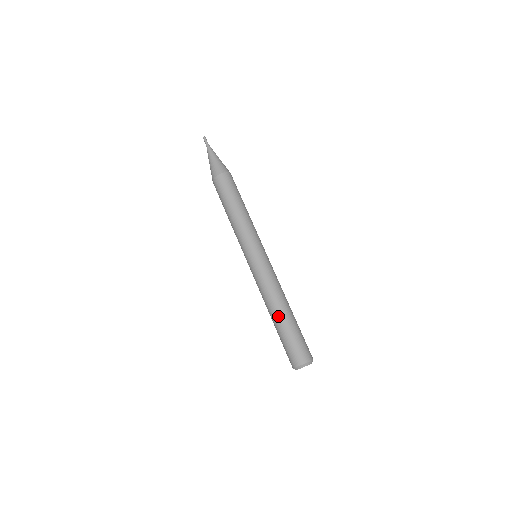
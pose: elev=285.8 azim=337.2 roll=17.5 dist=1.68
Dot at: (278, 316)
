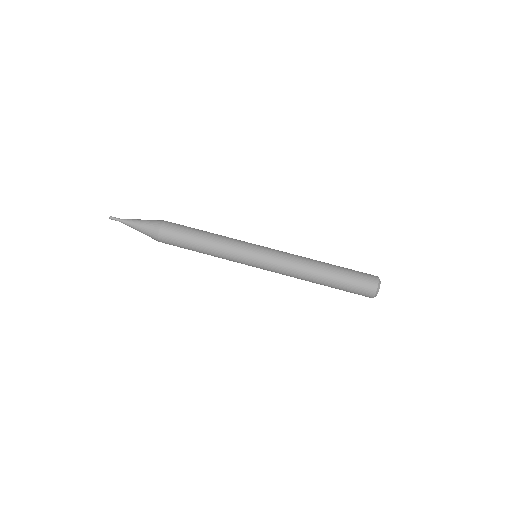
Dot at: (325, 269)
